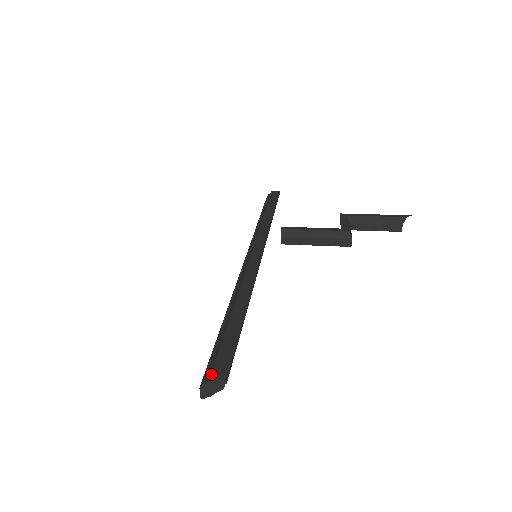
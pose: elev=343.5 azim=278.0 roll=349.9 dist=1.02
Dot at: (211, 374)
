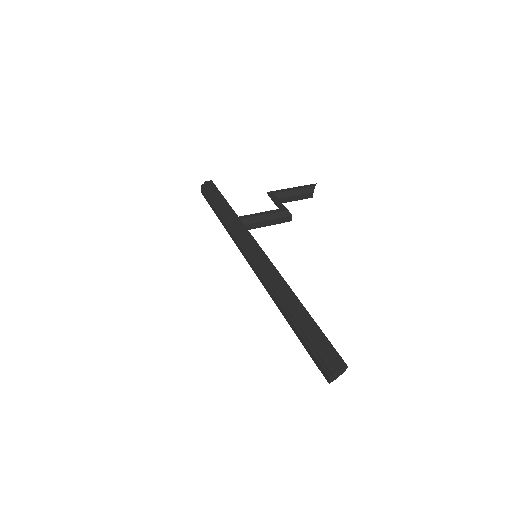
Dot at: (336, 366)
